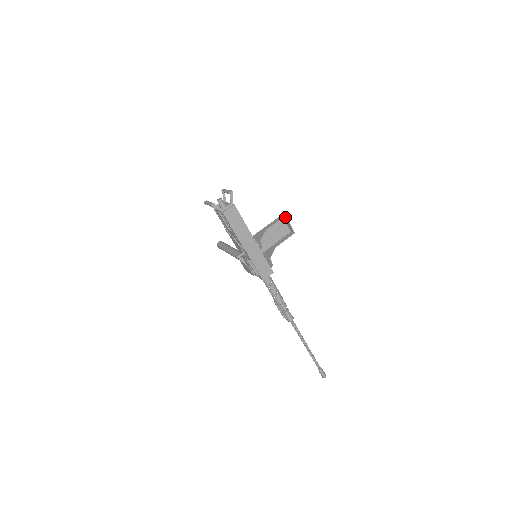
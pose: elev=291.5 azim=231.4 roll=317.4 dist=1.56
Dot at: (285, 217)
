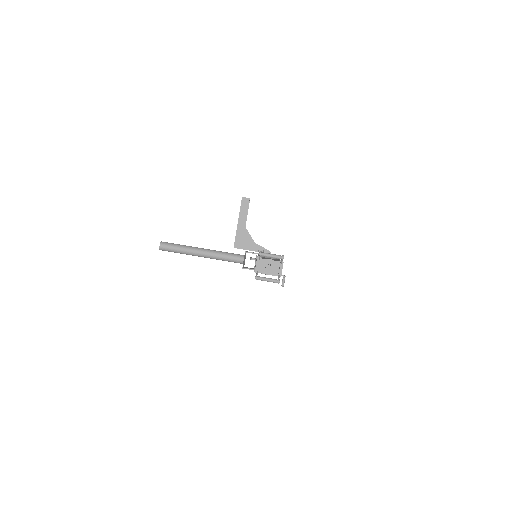
Dot at: (248, 199)
